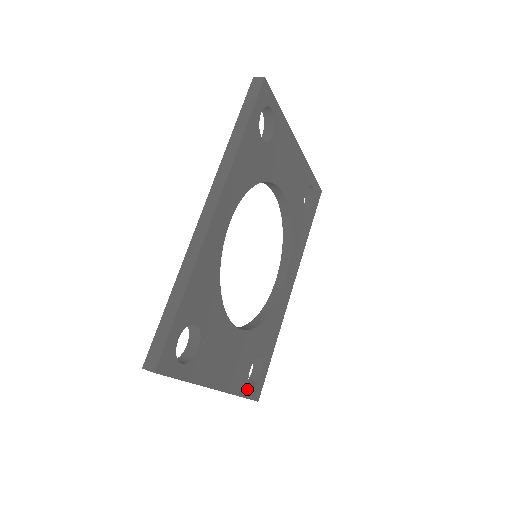
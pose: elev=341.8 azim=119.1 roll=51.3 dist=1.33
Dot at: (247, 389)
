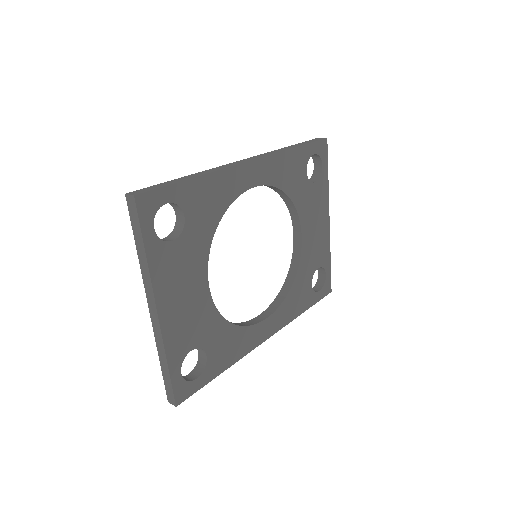
Dot at: (177, 368)
